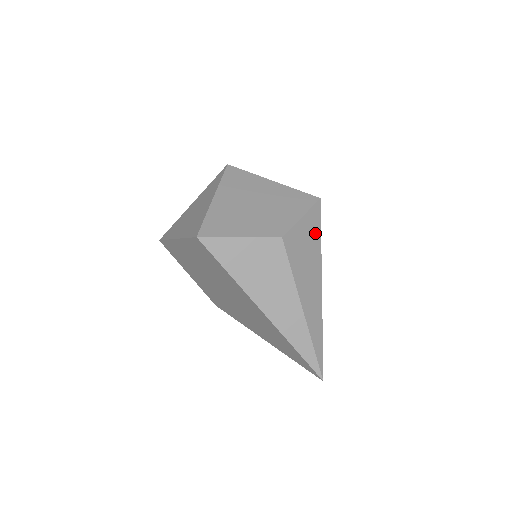
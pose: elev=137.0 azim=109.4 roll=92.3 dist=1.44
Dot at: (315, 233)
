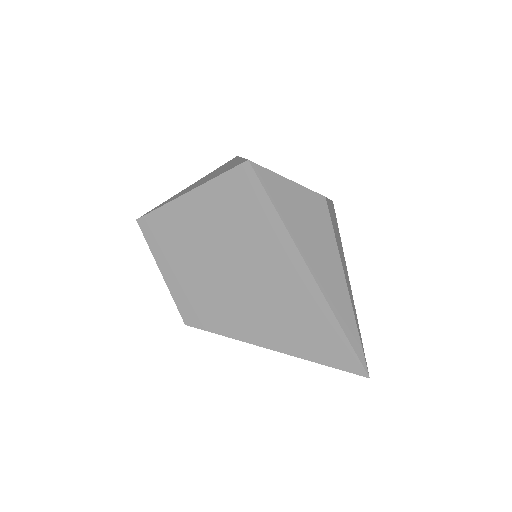
Dot at: (336, 223)
